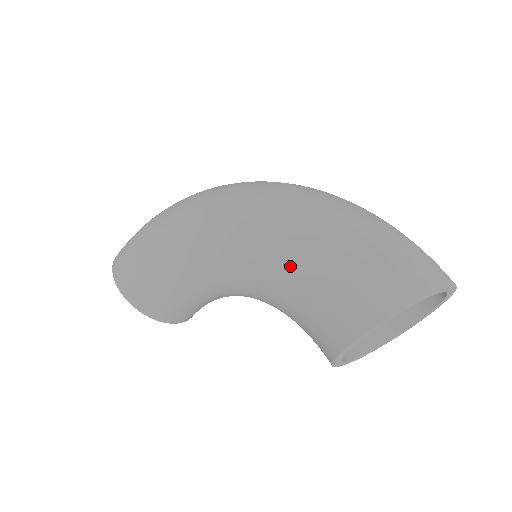
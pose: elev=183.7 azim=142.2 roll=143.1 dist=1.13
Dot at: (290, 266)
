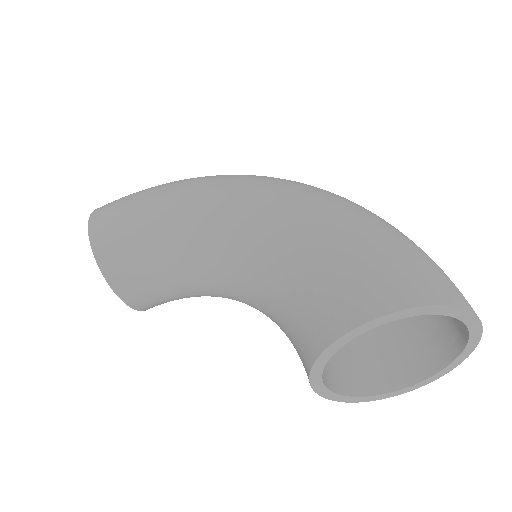
Dot at: (313, 237)
